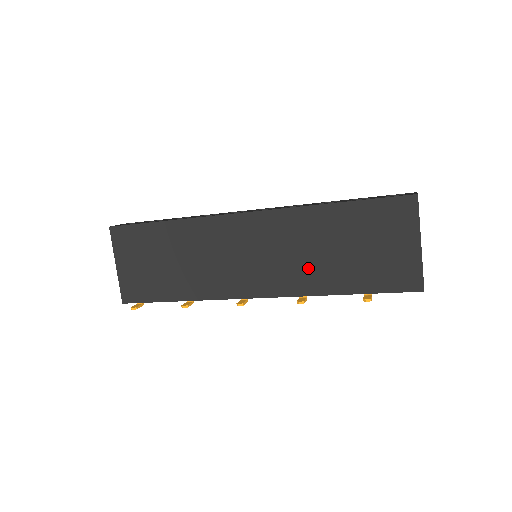
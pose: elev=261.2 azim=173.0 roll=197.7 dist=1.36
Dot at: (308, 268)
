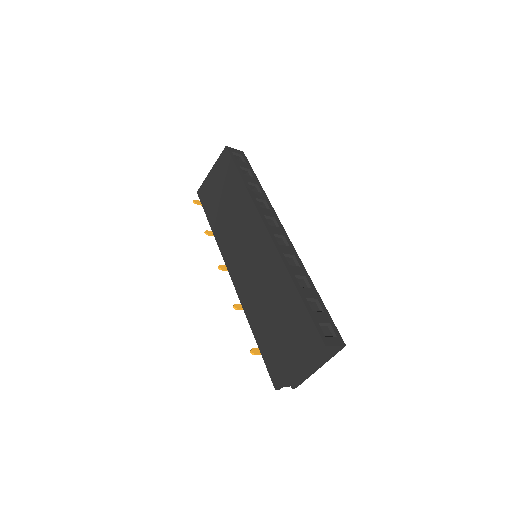
Dot at: (256, 297)
